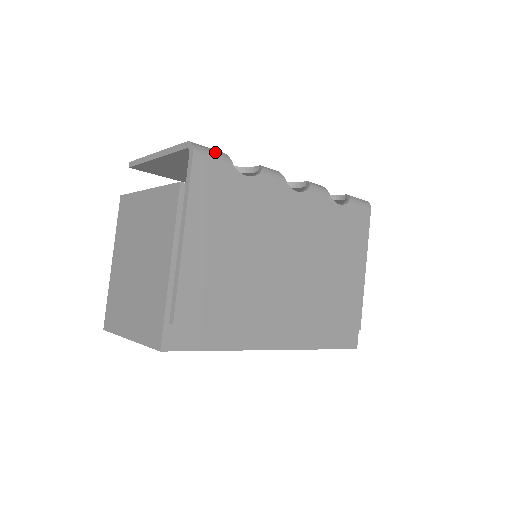
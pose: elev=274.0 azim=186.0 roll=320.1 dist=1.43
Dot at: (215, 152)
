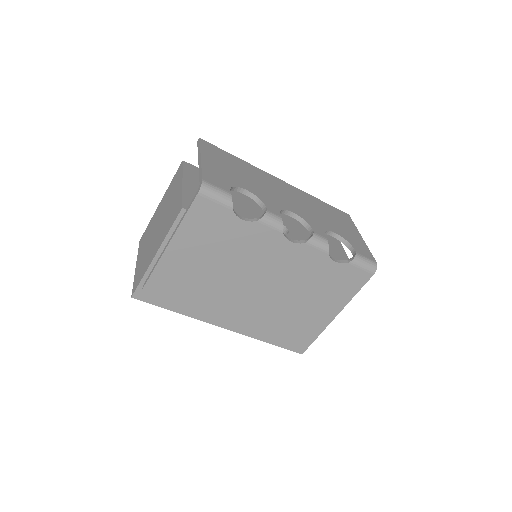
Dot at: (220, 196)
